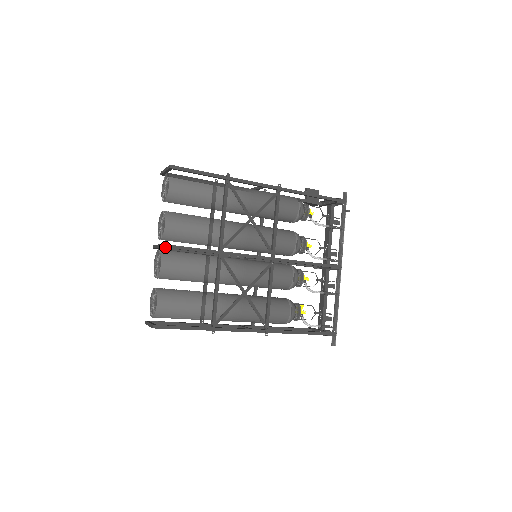
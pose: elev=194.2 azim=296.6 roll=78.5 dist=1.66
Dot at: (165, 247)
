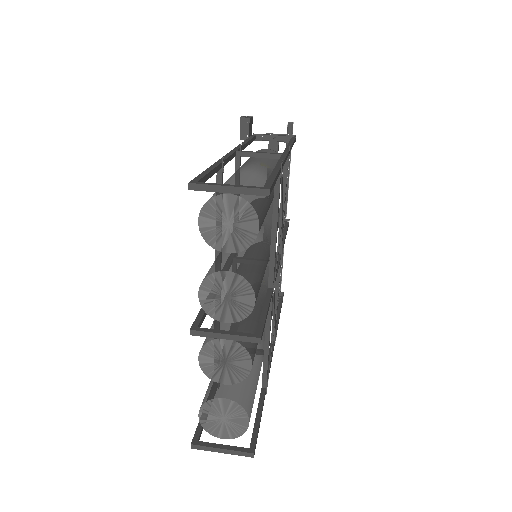
Dot at: (261, 339)
